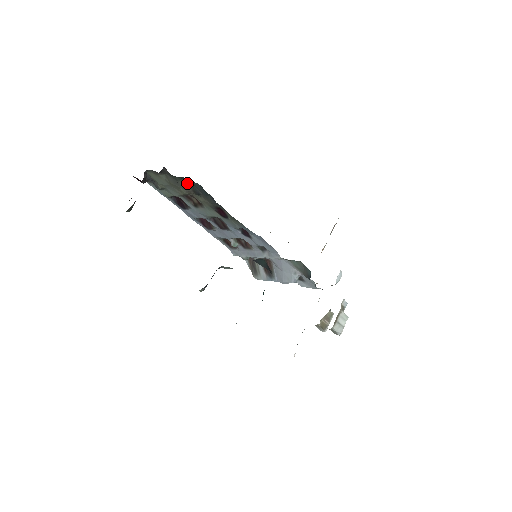
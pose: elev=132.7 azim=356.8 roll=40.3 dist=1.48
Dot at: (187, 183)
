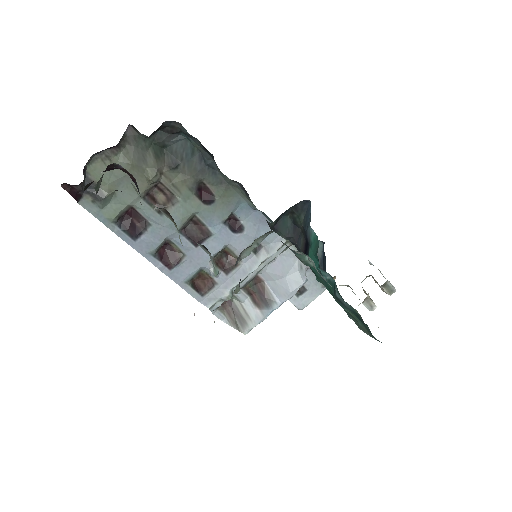
Dot at: (159, 151)
